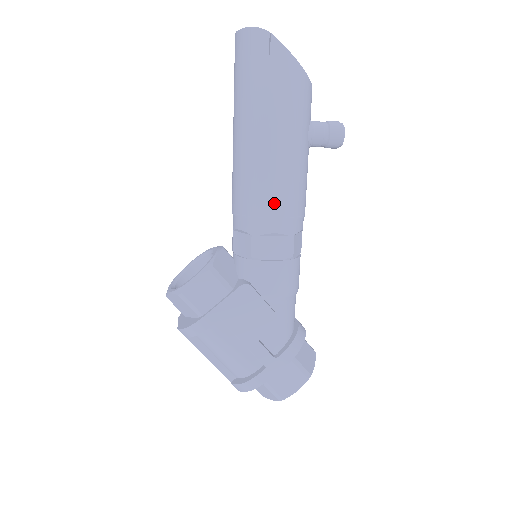
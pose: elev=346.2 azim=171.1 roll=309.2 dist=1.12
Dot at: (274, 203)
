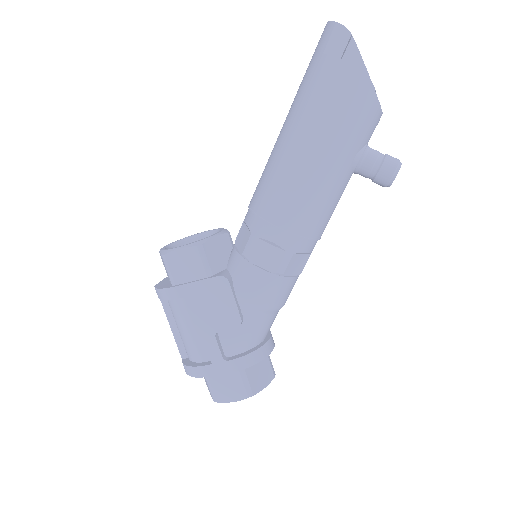
Dot at: (283, 212)
